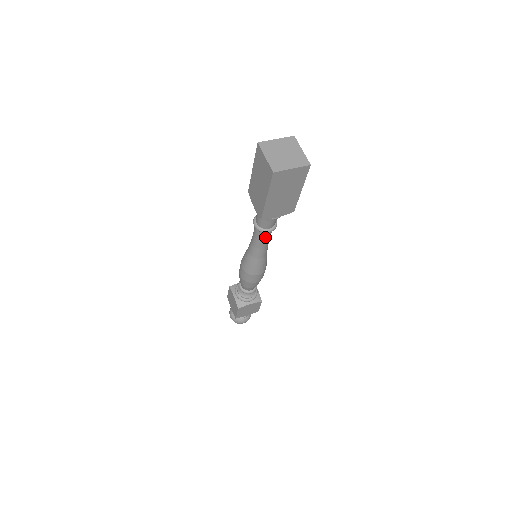
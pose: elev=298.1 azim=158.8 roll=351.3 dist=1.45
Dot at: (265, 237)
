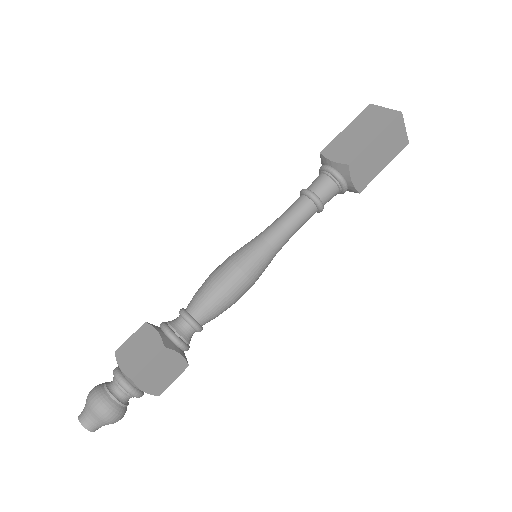
Dot at: (307, 215)
